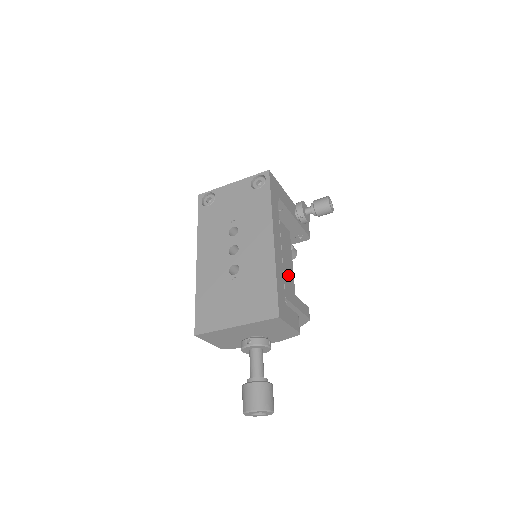
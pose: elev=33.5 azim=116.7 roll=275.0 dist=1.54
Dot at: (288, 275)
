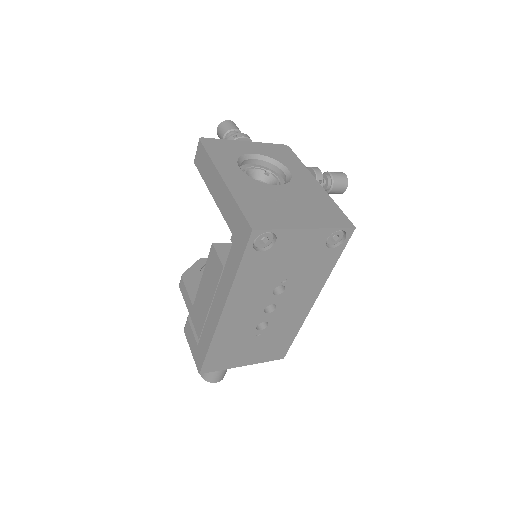
Dot at: occluded
